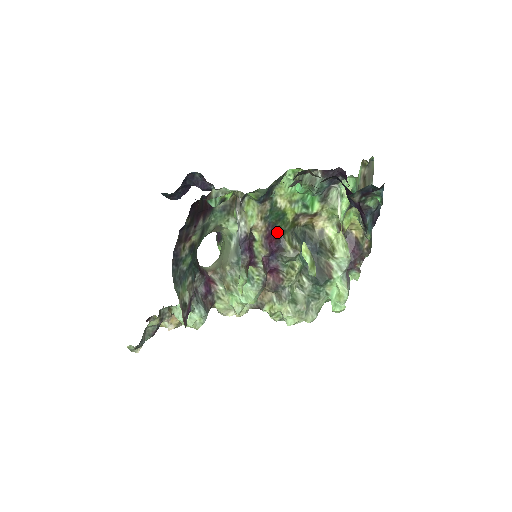
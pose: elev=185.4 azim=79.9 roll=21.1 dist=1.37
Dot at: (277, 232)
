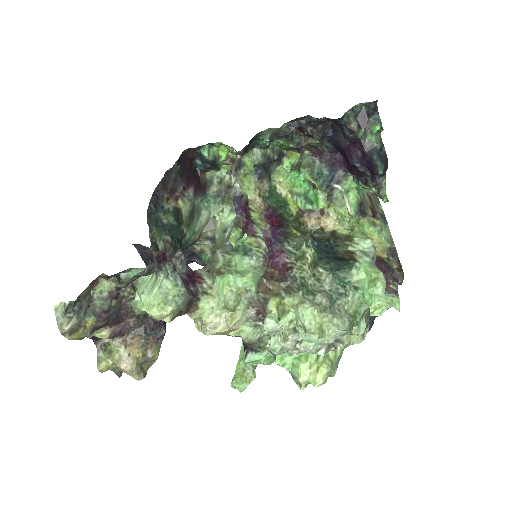
Dot at: (279, 218)
